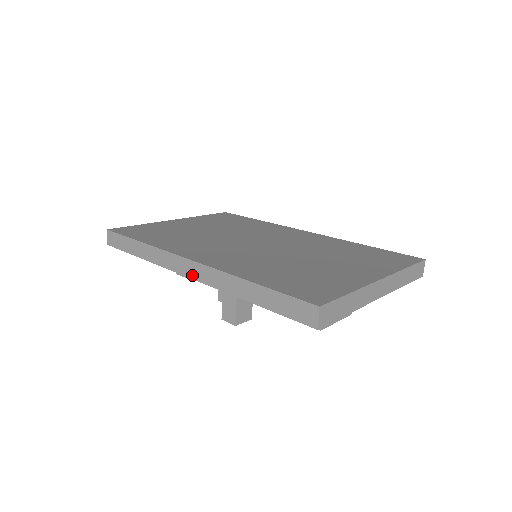
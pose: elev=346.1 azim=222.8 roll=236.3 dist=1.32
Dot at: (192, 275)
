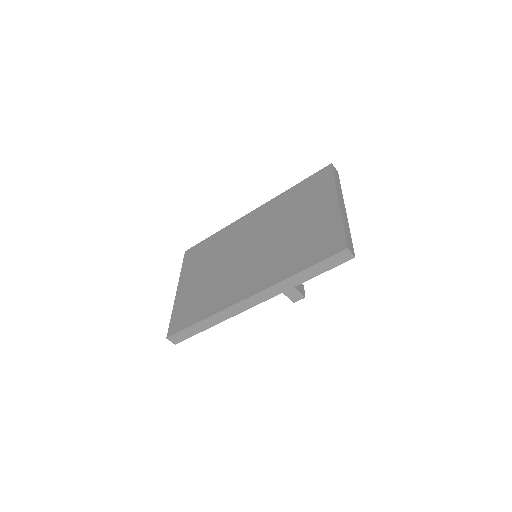
Dot at: (257, 303)
